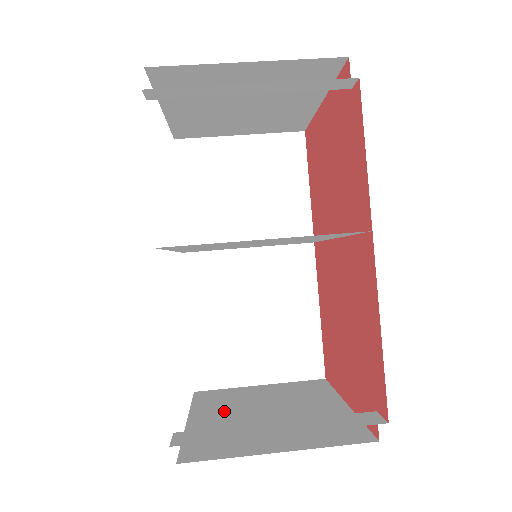
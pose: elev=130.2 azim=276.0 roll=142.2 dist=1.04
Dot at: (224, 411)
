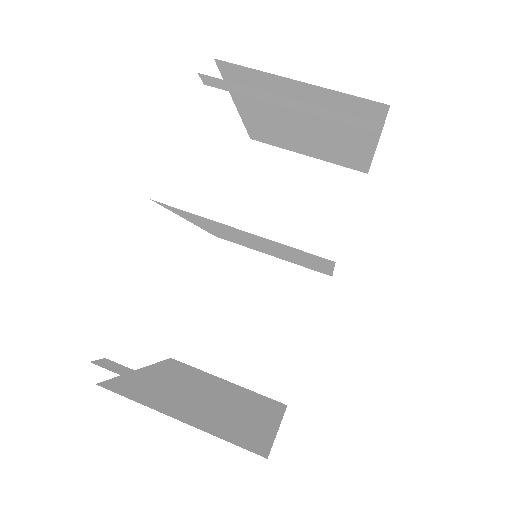
Dot at: (175, 378)
